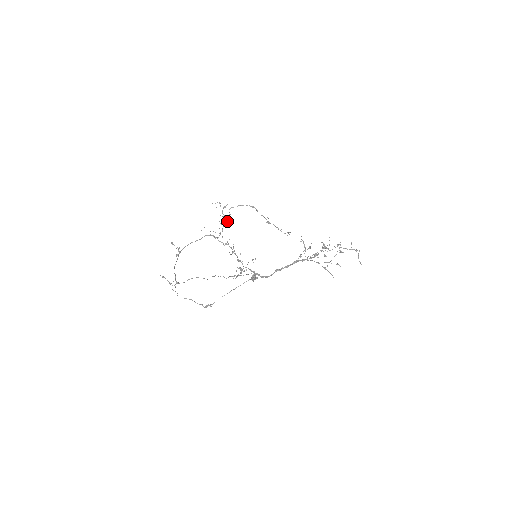
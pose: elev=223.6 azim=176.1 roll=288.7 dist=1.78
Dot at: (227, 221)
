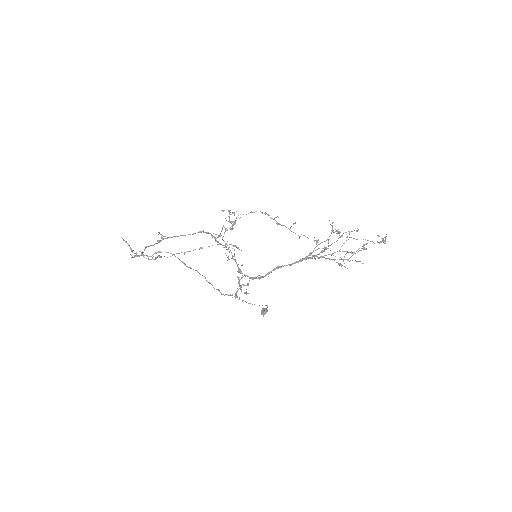
Dot at: (232, 225)
